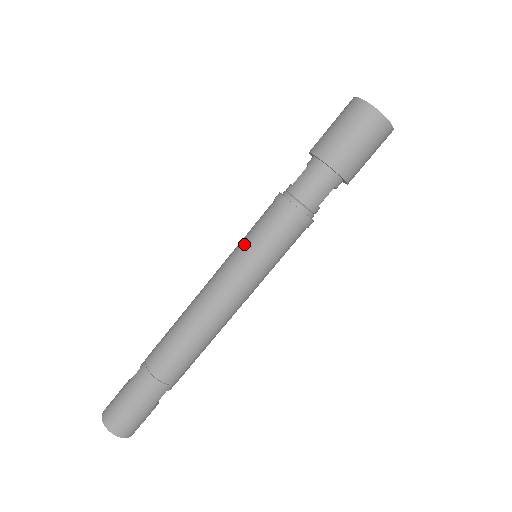
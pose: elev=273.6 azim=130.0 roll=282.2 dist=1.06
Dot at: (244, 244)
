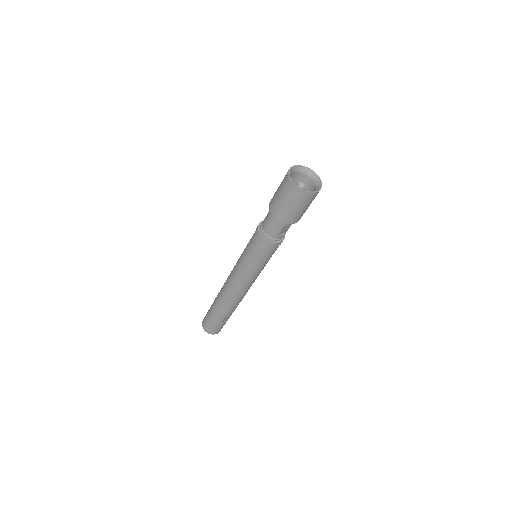
Dot at: (244, 250)
